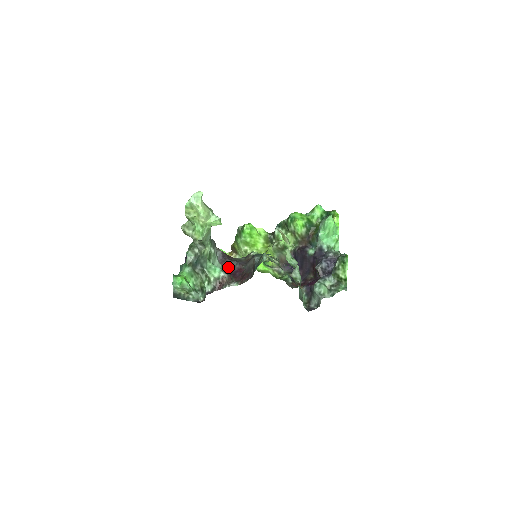
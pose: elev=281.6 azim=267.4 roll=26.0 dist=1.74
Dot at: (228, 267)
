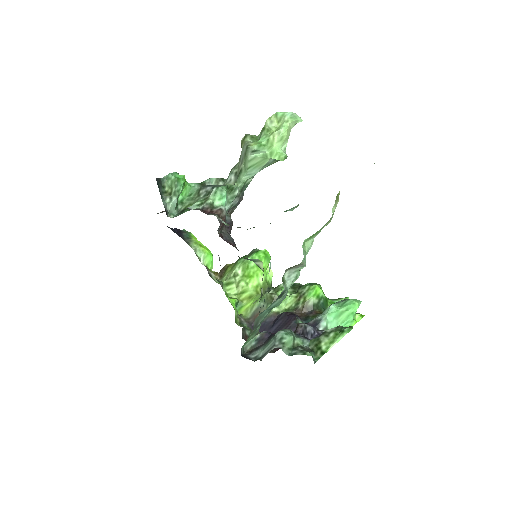
Dot at: (223, 232)
